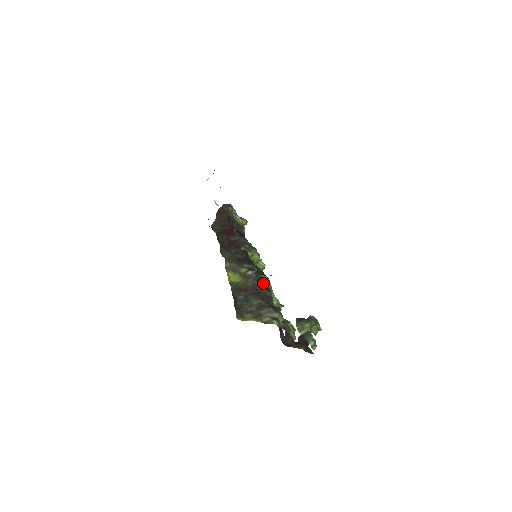
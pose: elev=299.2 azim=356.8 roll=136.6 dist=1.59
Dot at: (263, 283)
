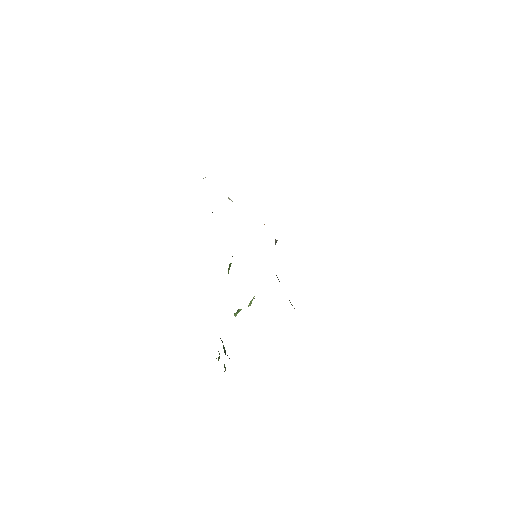
Dot at: occluded
